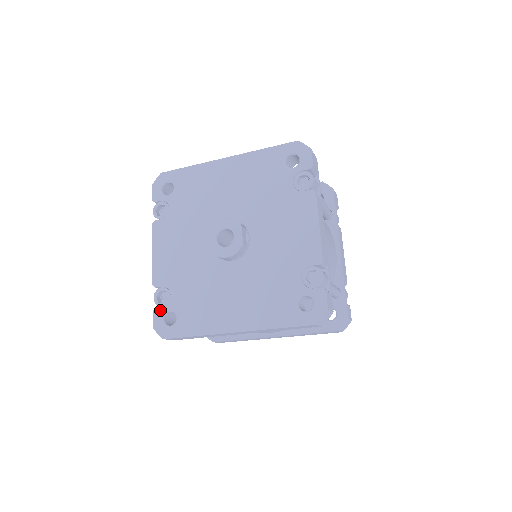
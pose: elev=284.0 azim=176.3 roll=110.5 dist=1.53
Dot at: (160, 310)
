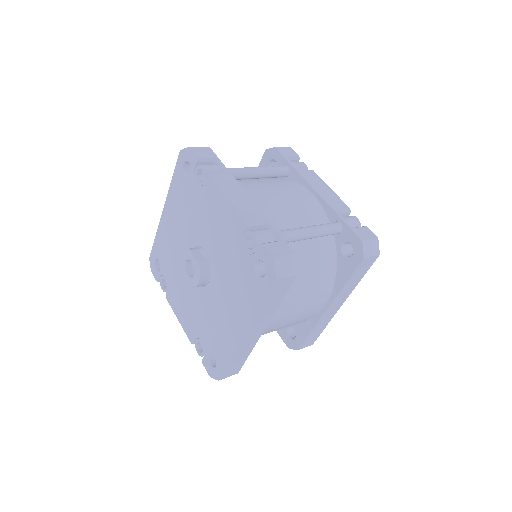
Dot at: (204, 359)
